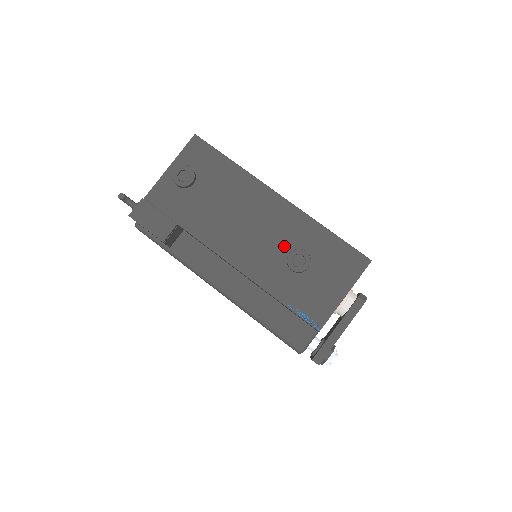
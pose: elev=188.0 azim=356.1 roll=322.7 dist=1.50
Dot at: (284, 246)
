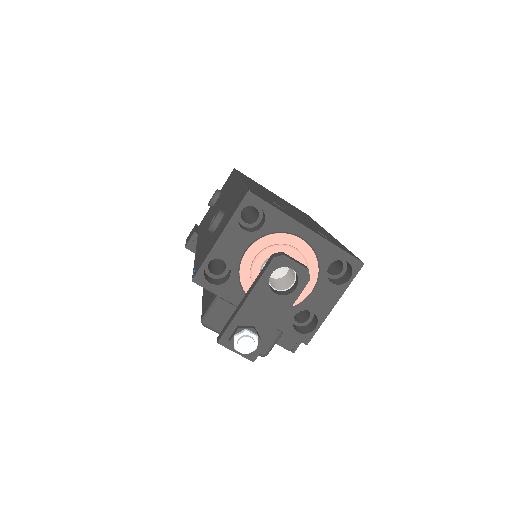
Dot at: occluded
